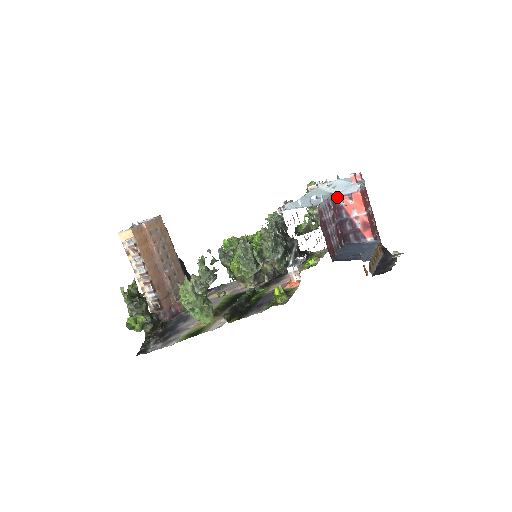
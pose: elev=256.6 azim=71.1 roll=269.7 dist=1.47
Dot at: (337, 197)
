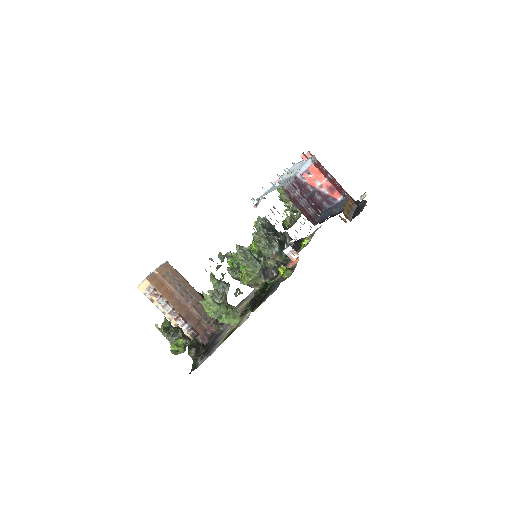
Dot at: (298, 178)
